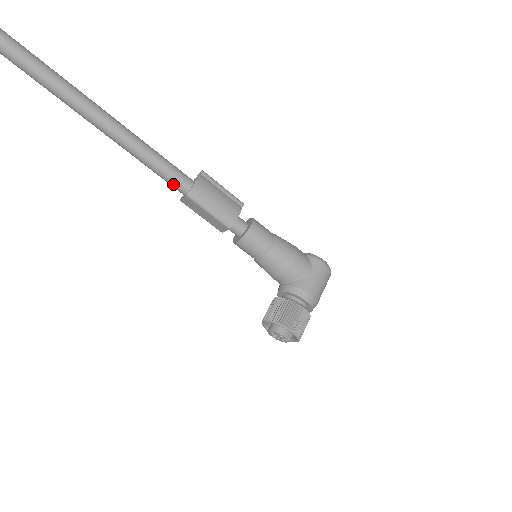
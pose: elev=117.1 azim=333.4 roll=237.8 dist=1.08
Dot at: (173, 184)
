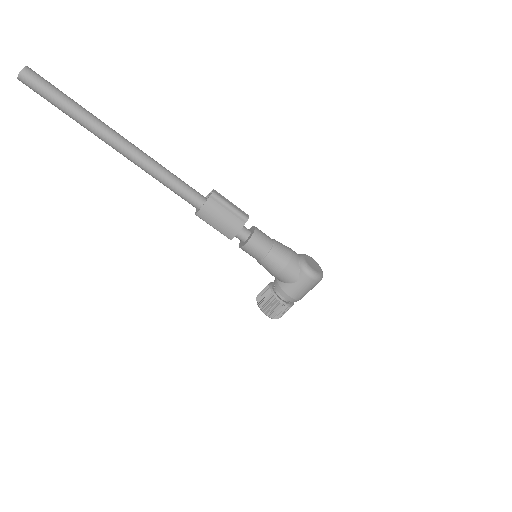
Dot at: occluded
